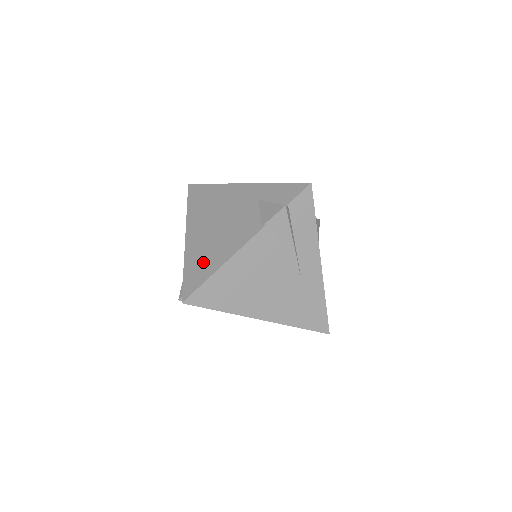
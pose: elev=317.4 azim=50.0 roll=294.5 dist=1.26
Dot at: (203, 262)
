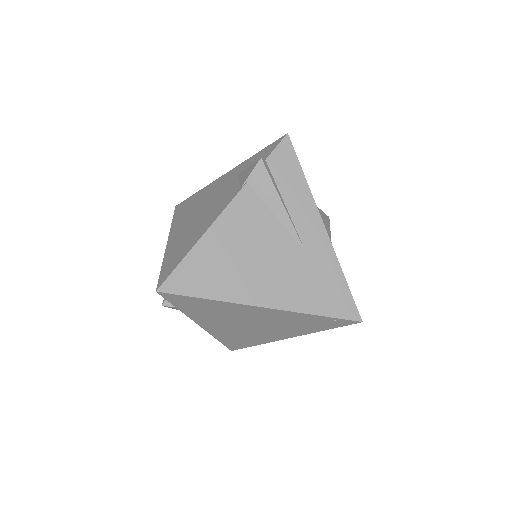
Dot at: (181, 248)
